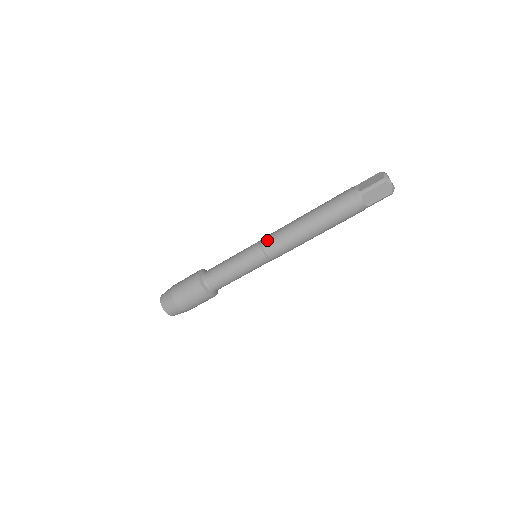
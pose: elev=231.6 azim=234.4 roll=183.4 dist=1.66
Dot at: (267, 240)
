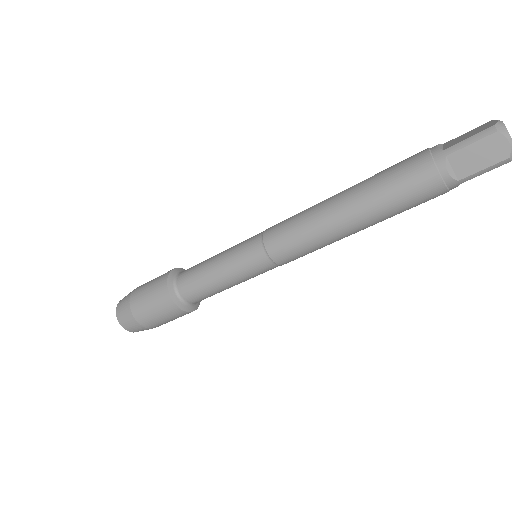
Dot at: (273, 228)
